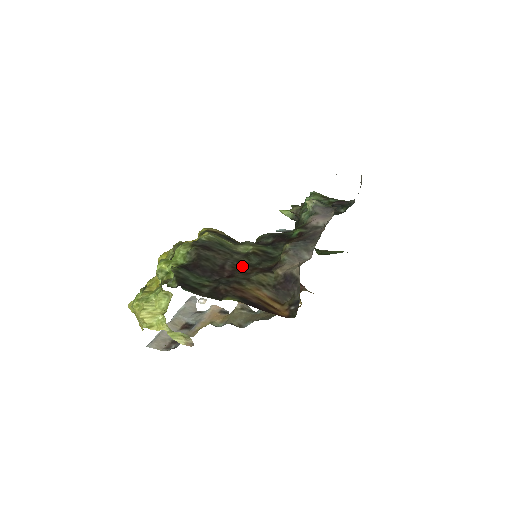
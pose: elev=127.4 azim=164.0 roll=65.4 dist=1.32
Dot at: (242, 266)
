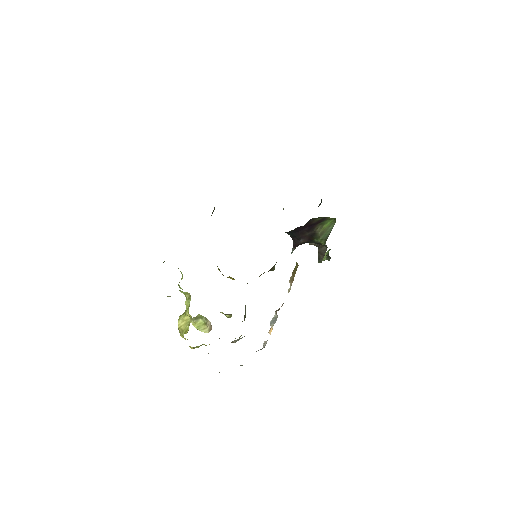
Dot at: occluded
